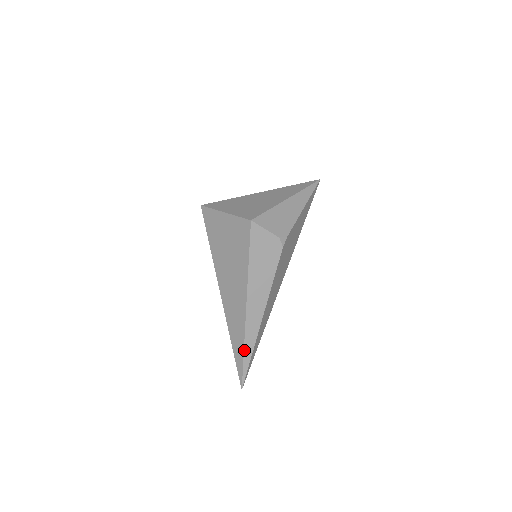
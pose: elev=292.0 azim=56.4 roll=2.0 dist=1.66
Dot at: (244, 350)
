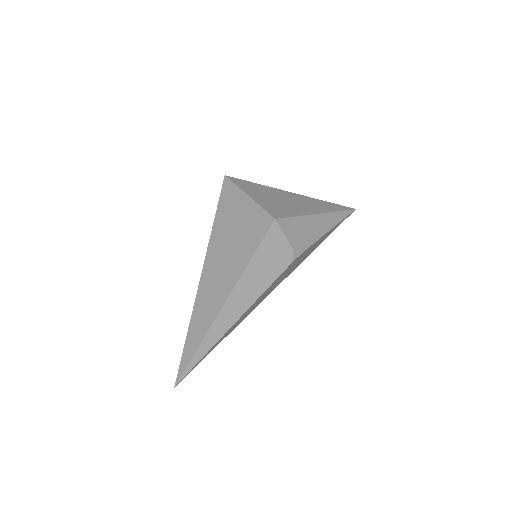
Dot at: (198, 348)
